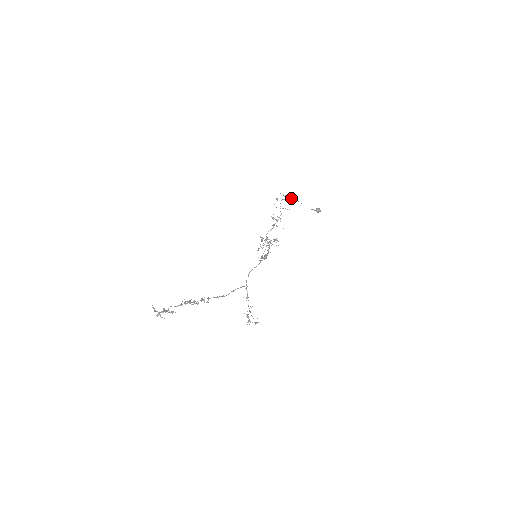
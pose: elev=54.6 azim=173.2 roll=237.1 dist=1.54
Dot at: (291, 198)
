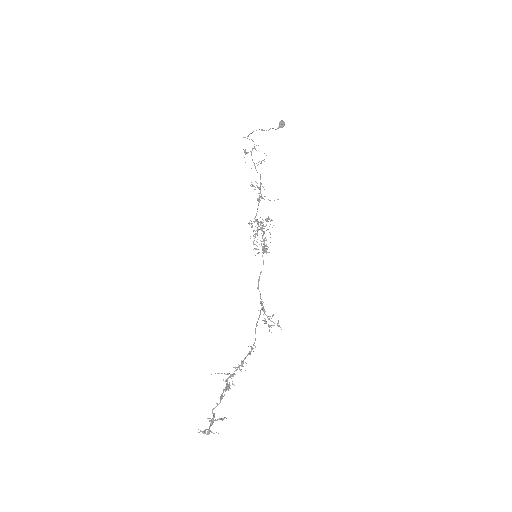
Dot at: (253, 131)
